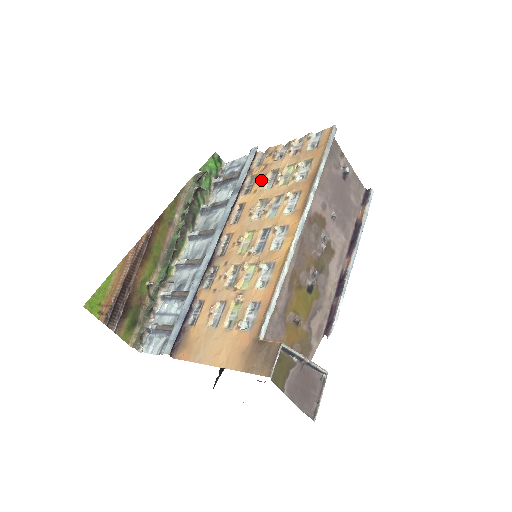
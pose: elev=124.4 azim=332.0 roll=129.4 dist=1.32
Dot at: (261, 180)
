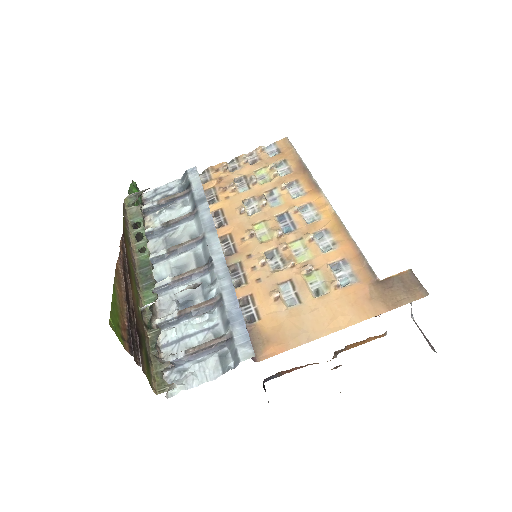
Dot at: (227, 188)
